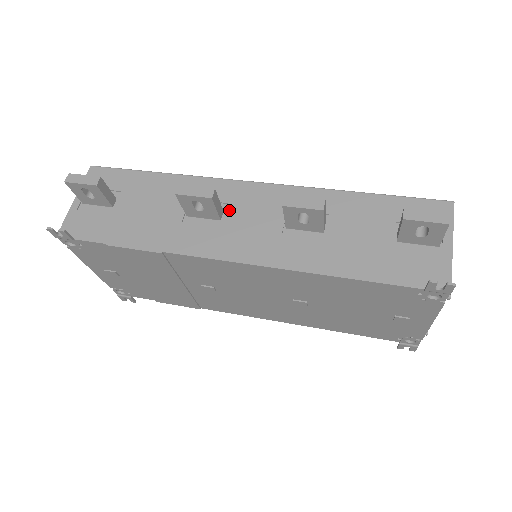
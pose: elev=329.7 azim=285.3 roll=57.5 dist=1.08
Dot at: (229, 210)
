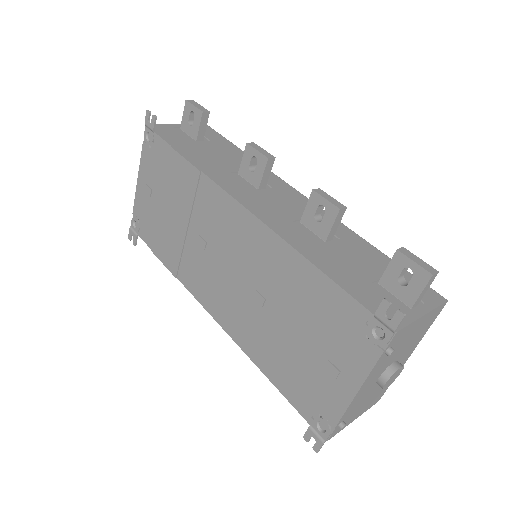
Dot at: (270, 190)
